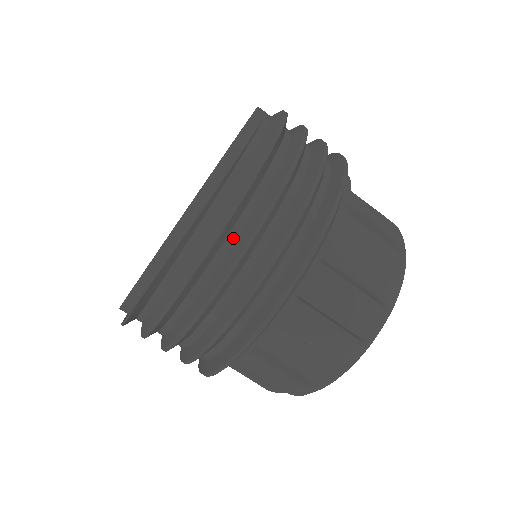
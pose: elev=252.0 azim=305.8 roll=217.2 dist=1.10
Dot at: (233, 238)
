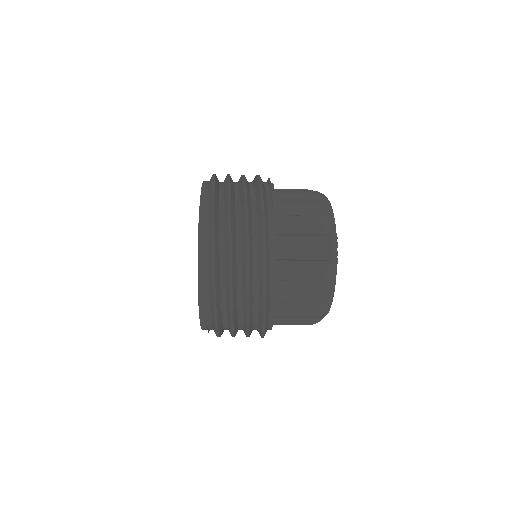
Dot at: occluded
